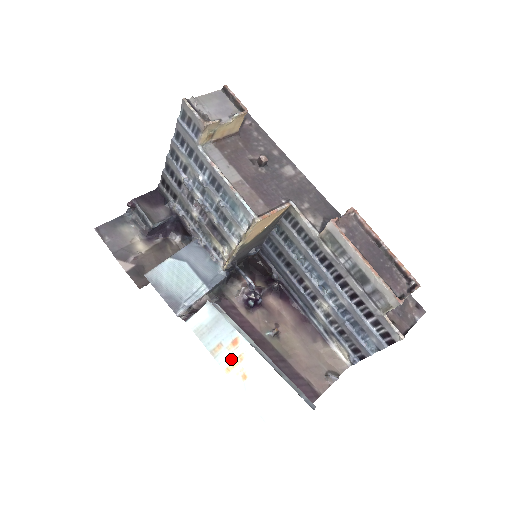
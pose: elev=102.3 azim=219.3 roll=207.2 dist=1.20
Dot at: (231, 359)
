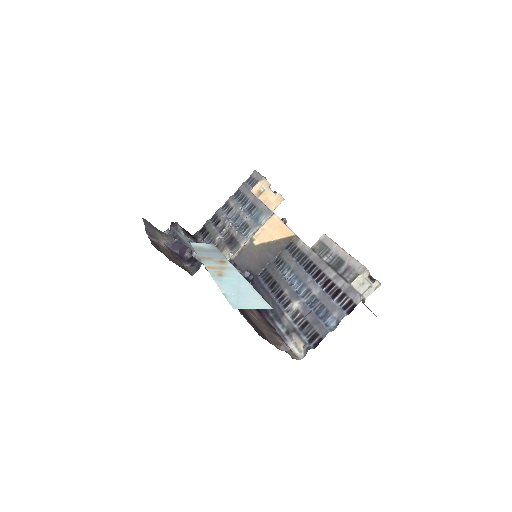
Dot at: (214, 265)
